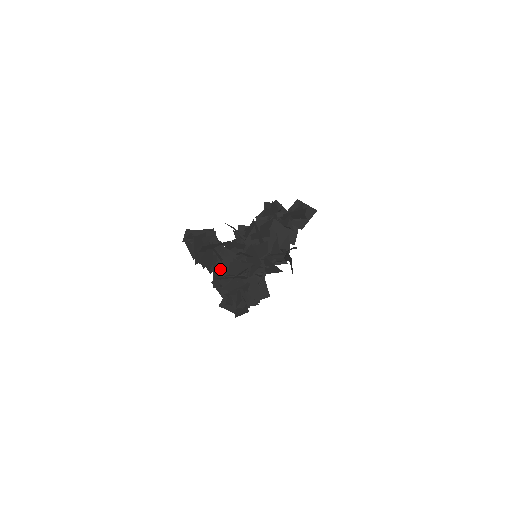
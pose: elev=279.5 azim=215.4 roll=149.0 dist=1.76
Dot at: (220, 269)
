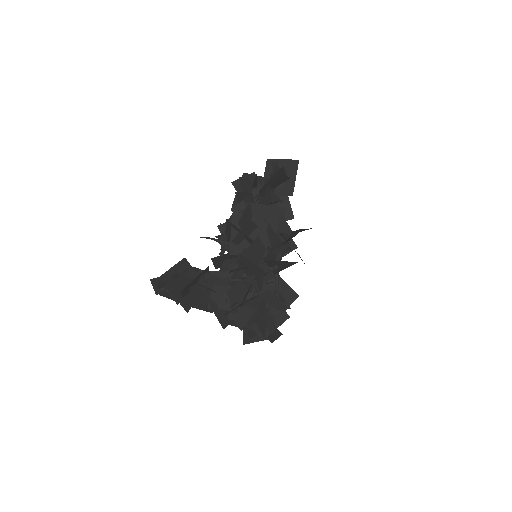
Dot at: (220, 302)
